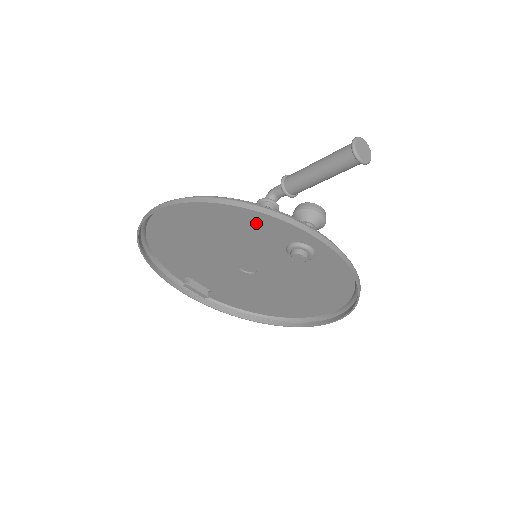
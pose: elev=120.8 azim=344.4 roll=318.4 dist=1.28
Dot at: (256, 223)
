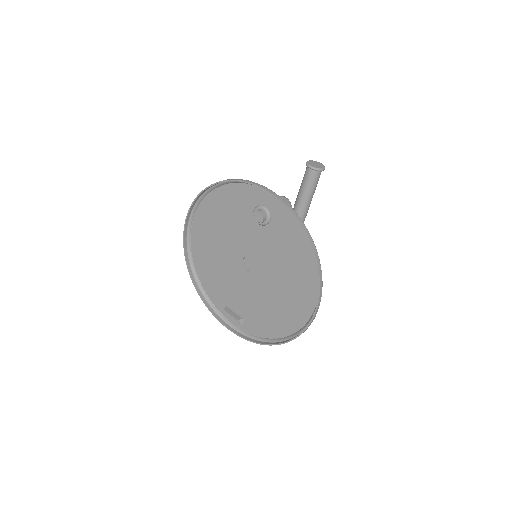
Dot at: (232, 203)
